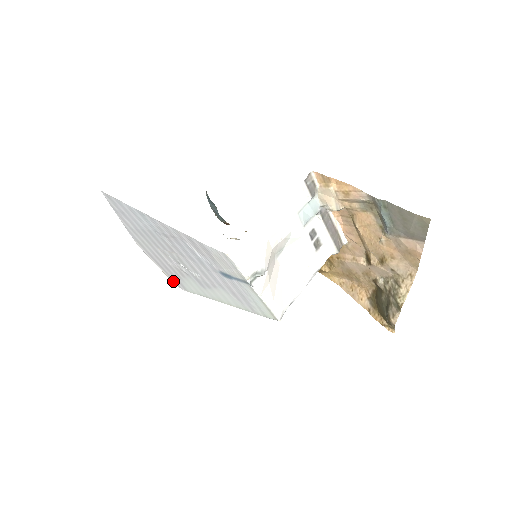
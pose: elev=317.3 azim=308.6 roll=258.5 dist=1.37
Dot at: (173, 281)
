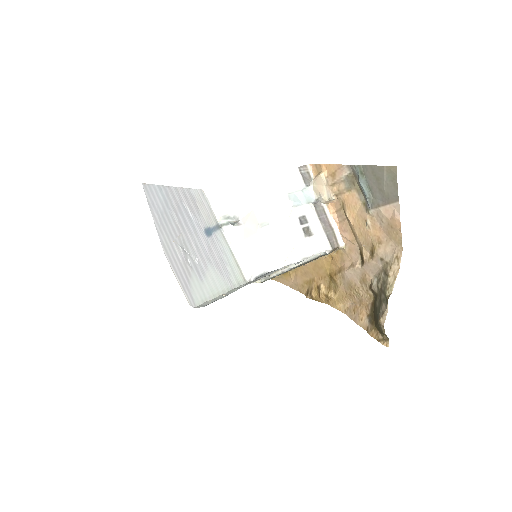
Dot at: (187, 298)
